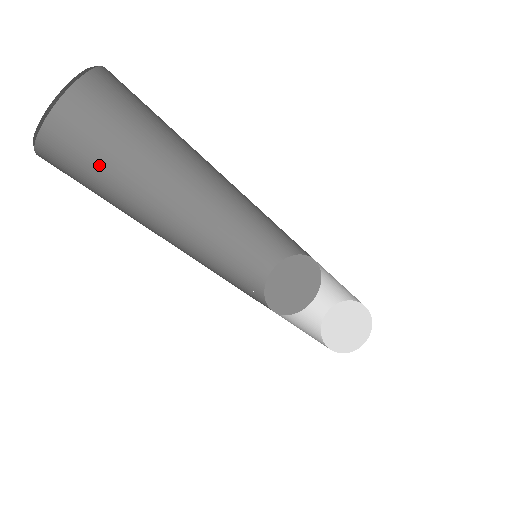
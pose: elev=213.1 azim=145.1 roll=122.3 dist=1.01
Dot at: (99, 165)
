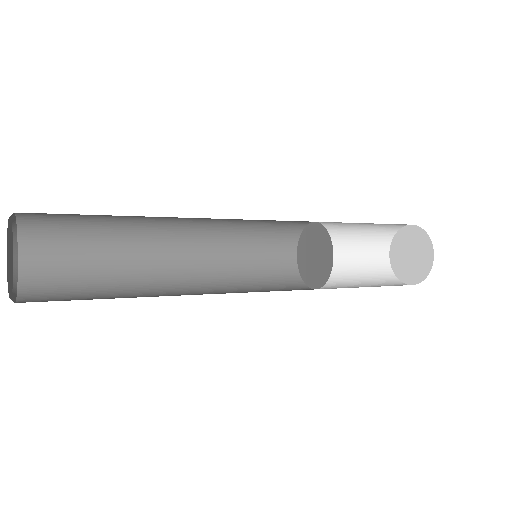
Dot at: (78, 249)
